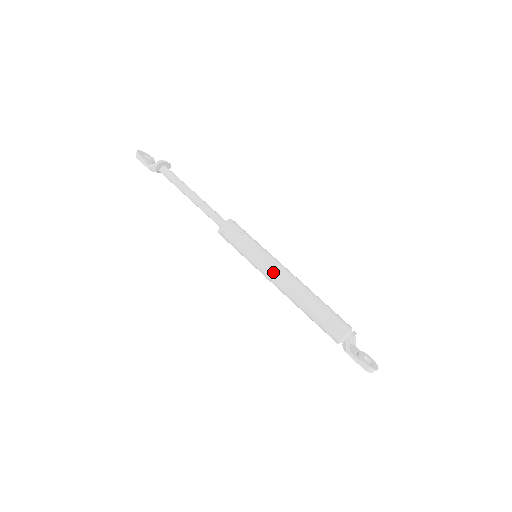
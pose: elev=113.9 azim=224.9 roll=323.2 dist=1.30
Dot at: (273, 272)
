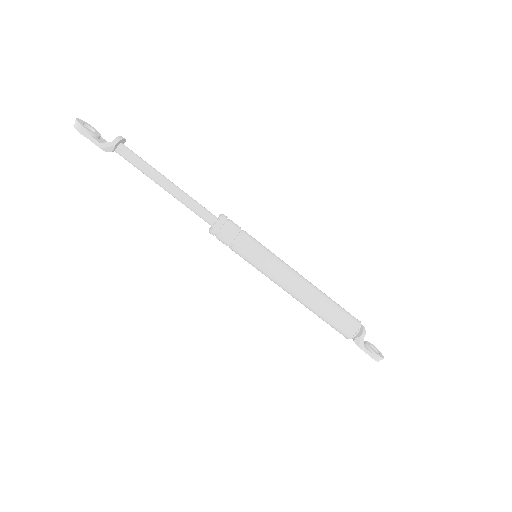
Dot at: (282, 275)
